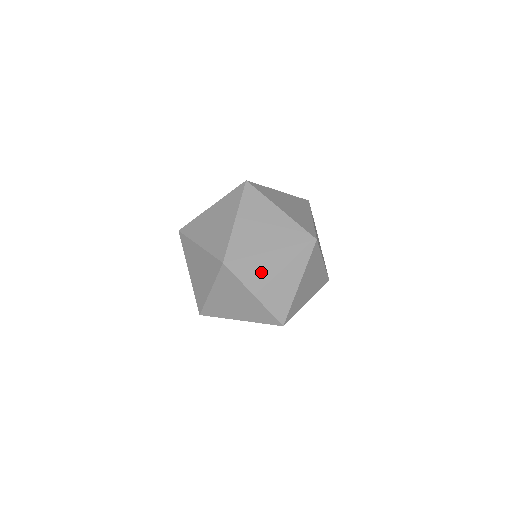
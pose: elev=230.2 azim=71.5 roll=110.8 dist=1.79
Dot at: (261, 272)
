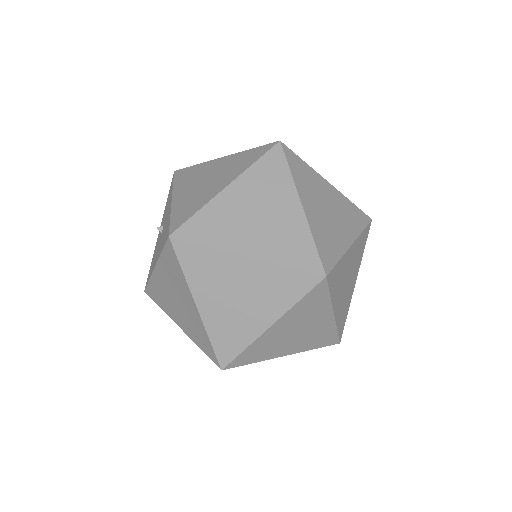
Dot at: occluded
